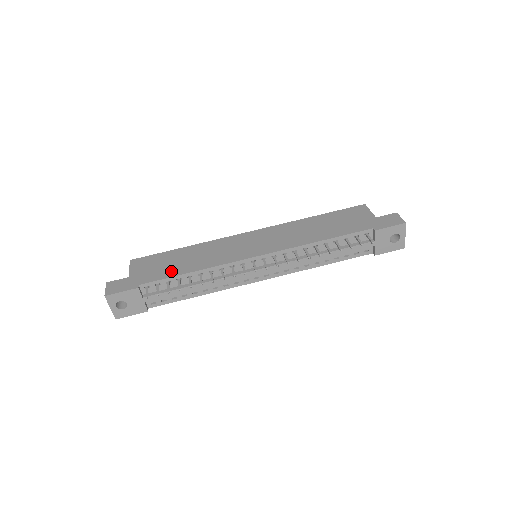
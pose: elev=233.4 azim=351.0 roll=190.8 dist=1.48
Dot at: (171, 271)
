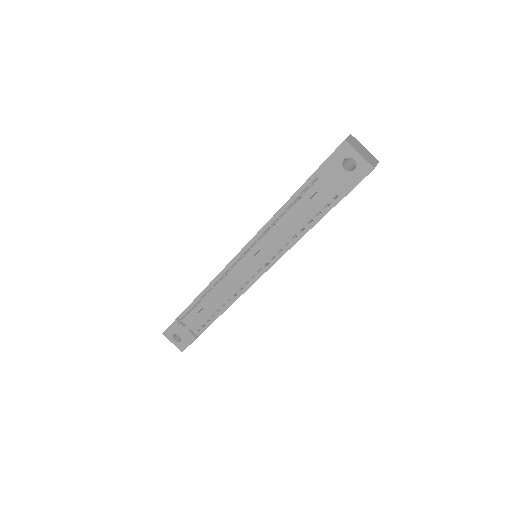
Dot at: occluded
